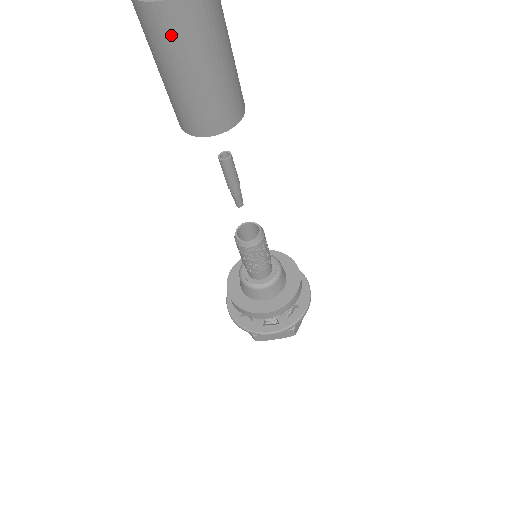
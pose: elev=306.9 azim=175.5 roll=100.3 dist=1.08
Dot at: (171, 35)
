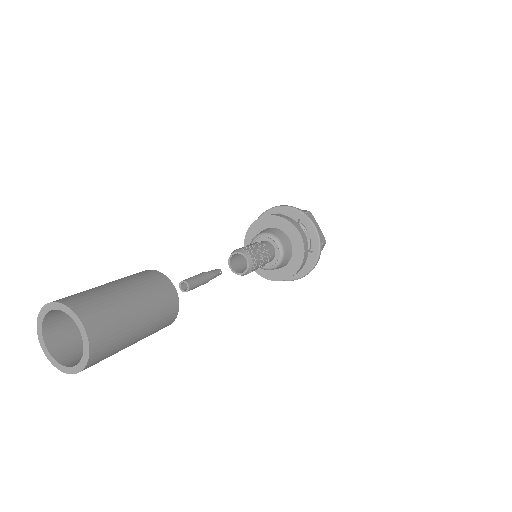
Dot at: occluded
